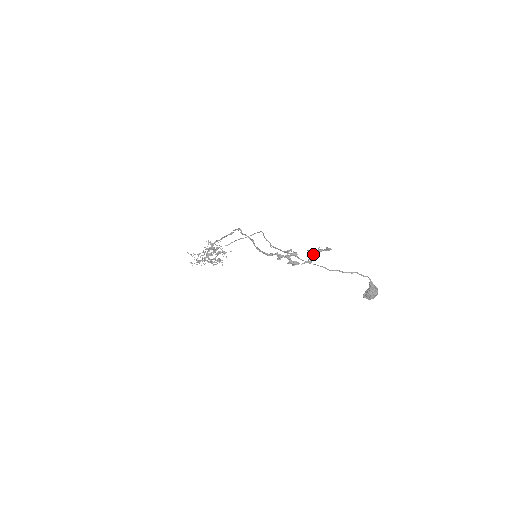
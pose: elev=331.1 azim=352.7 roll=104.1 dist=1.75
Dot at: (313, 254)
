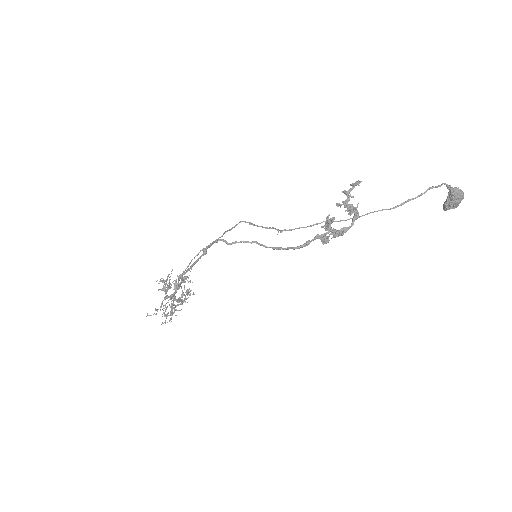
Dot at: (347, 203)
